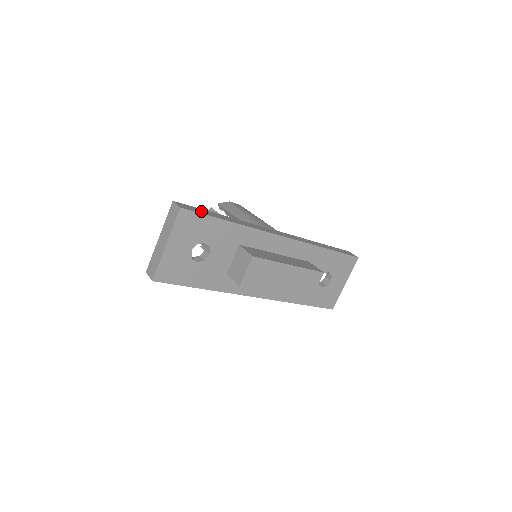
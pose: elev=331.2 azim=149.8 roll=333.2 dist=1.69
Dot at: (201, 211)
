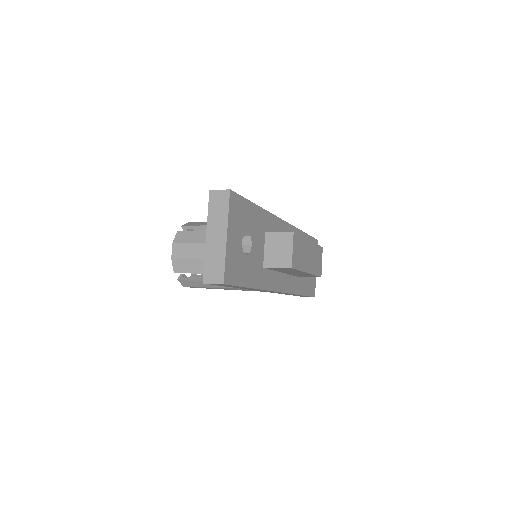
Dot at: occluded
